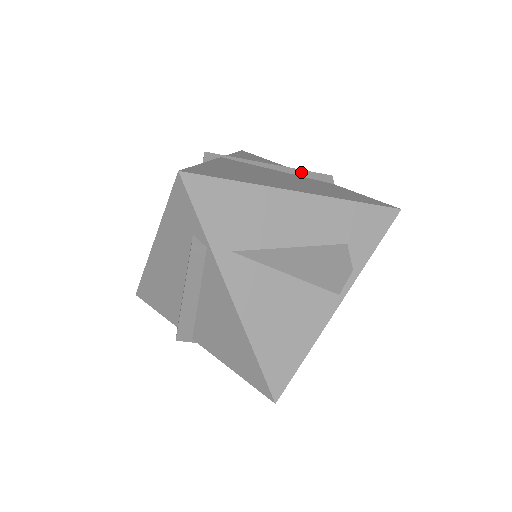
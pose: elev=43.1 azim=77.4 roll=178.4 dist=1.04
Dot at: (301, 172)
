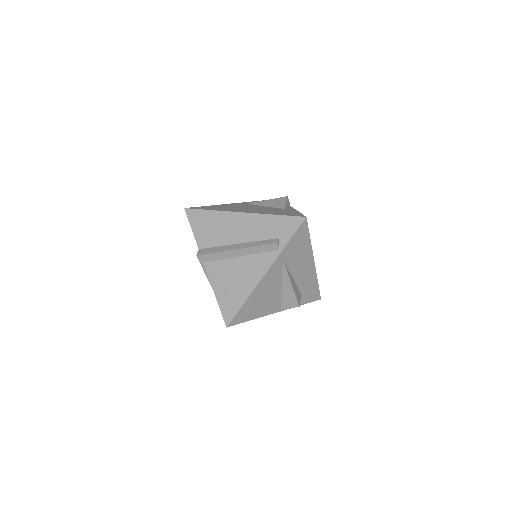
Dot at: occluded
